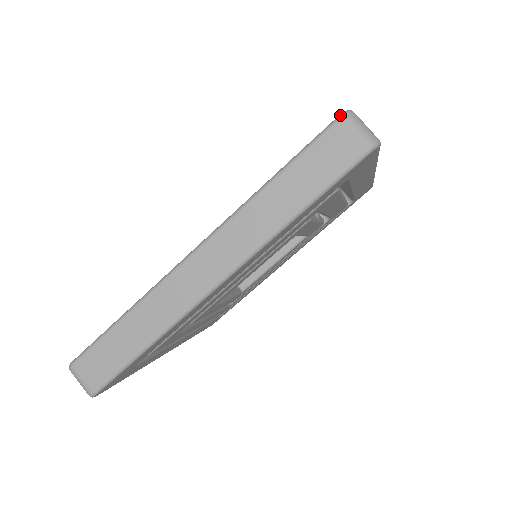
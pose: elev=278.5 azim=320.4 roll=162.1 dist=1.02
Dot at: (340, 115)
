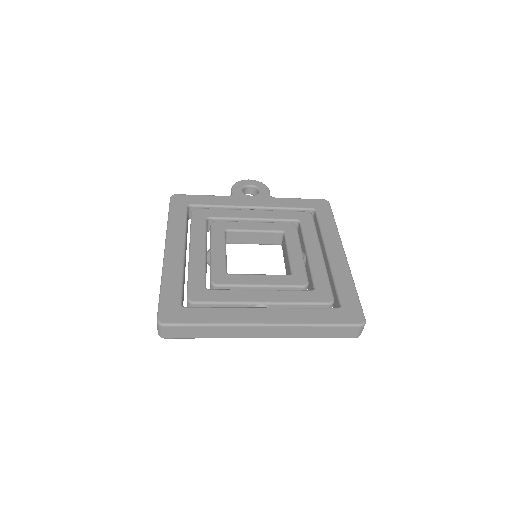
Dot at: (362, 325)
